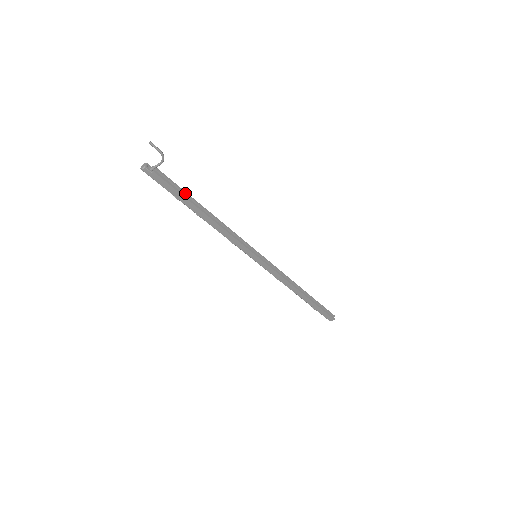
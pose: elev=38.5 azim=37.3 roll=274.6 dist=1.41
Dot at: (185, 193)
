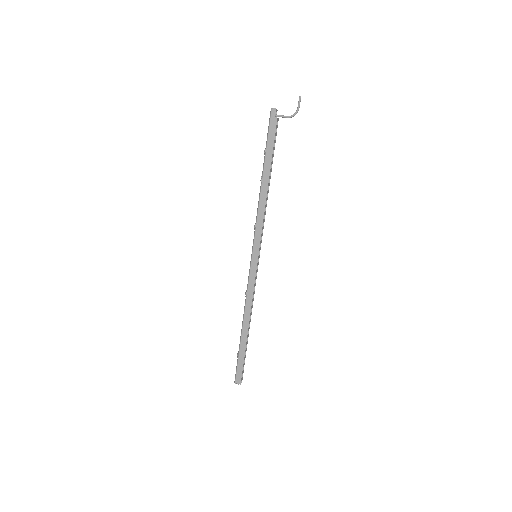
Dot at: (273, 155)
